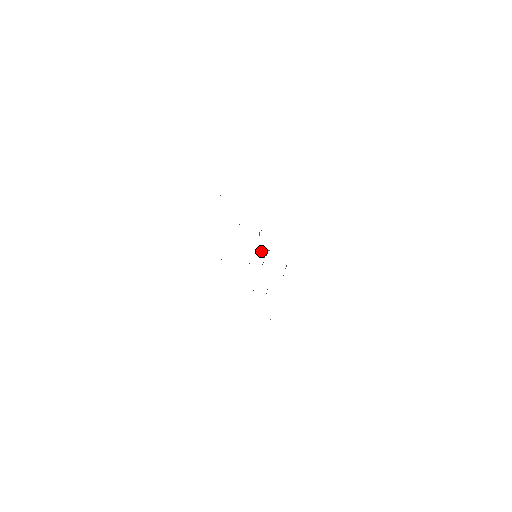
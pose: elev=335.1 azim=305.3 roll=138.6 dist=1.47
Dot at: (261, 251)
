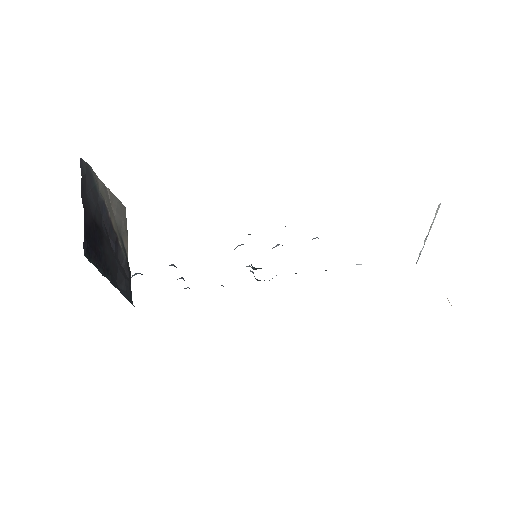
Dot at: occluded
